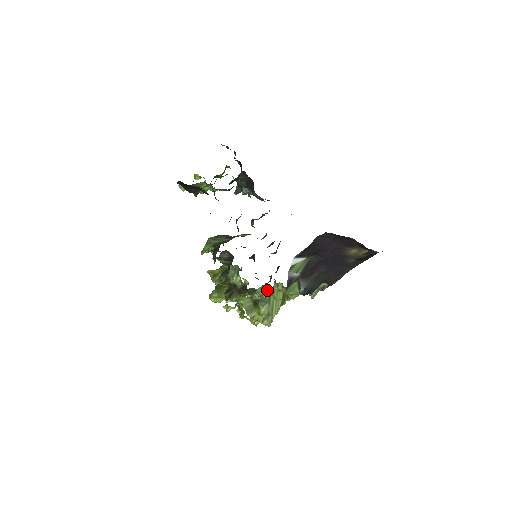
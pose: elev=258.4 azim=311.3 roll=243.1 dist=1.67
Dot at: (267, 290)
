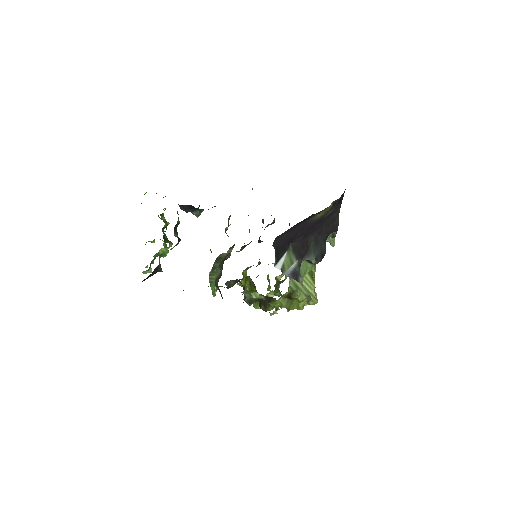
Dot at: occluded
